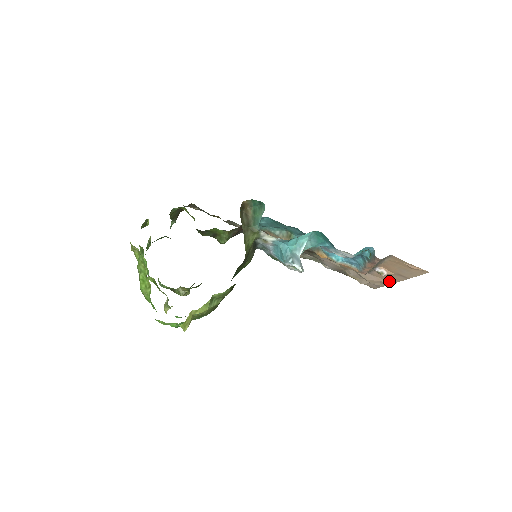
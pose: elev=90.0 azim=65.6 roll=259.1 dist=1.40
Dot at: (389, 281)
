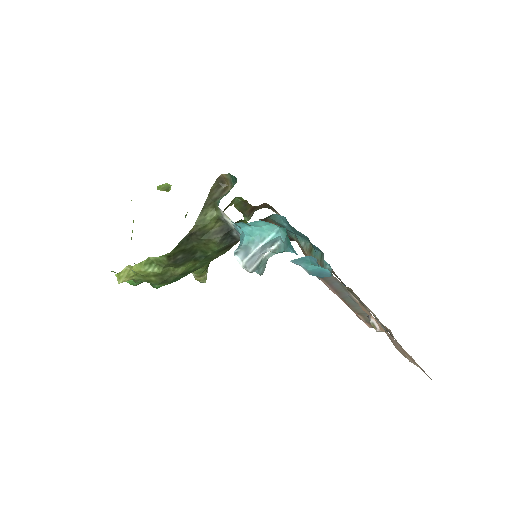
Dot at: occluded
